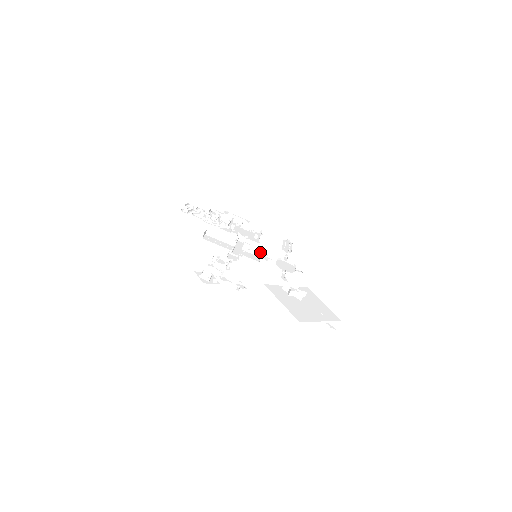
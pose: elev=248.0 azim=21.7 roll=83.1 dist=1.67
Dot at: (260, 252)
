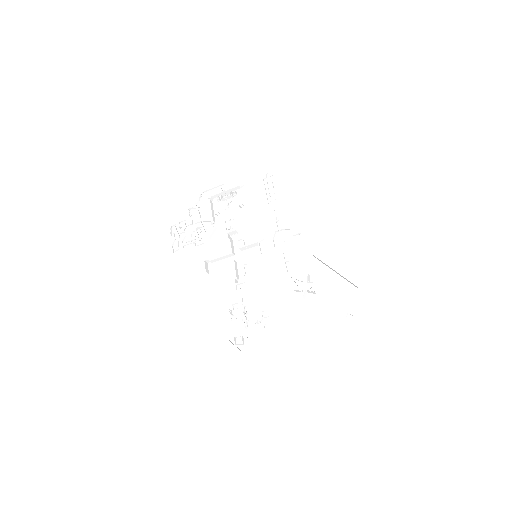
Dot at: (256, 244)
